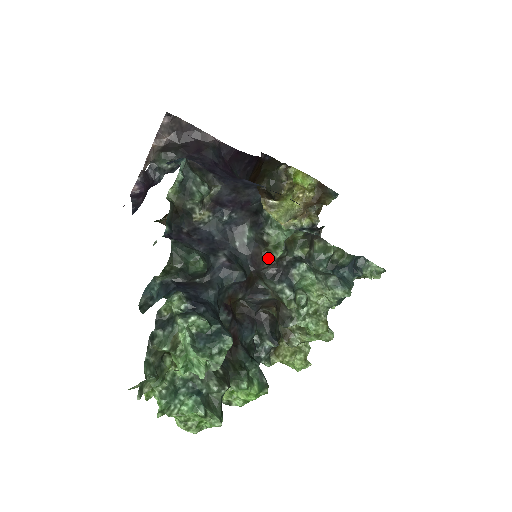
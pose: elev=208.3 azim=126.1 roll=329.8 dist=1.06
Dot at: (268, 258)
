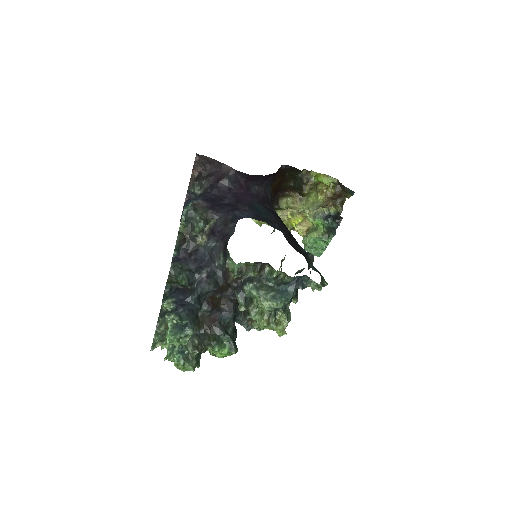
Dot at: (231, 277)
